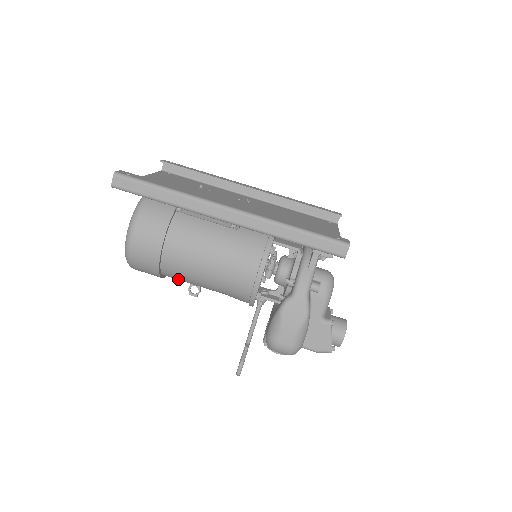
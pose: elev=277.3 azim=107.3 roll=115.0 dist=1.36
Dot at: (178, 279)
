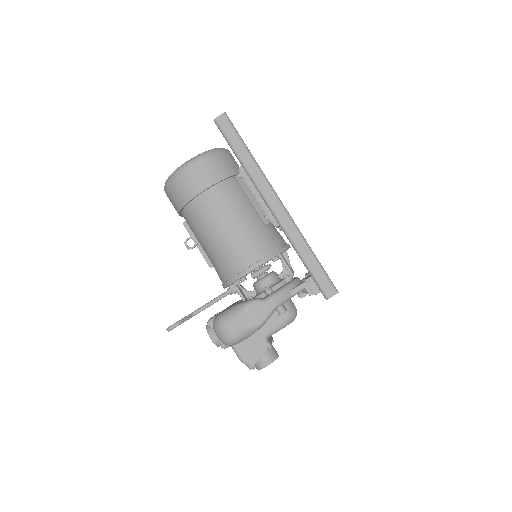
Dot at: (190, 223)
